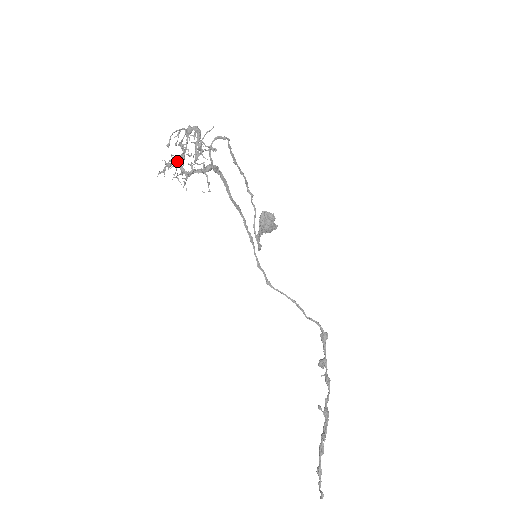
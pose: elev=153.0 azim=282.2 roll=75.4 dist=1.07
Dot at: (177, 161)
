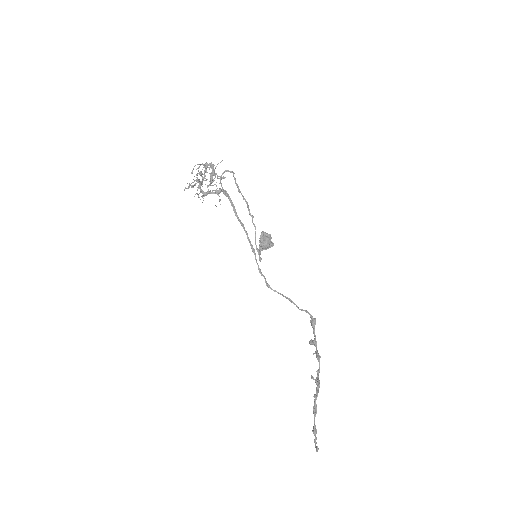
Dot at: (198, 181)
